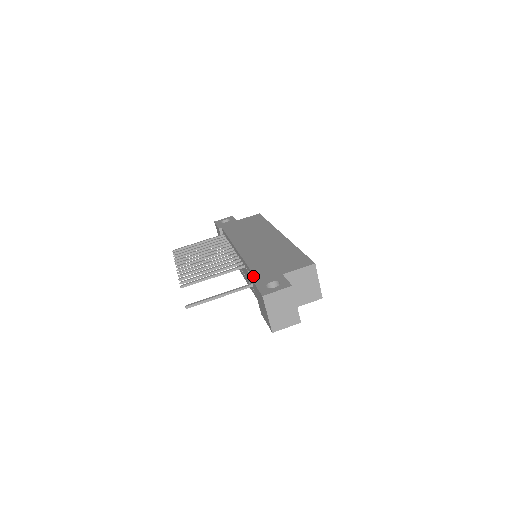
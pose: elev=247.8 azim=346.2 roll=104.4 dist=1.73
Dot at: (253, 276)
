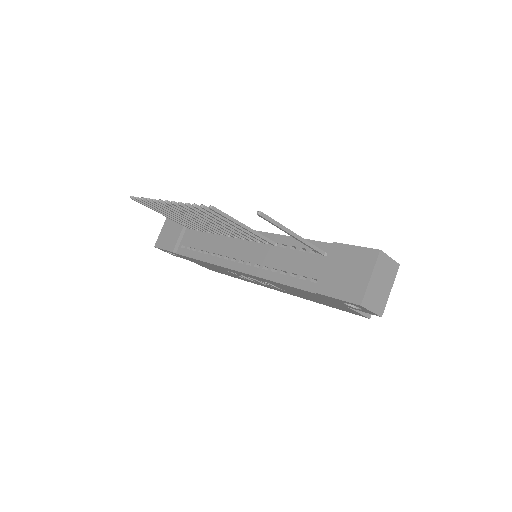
Dot at: (320, 245)
